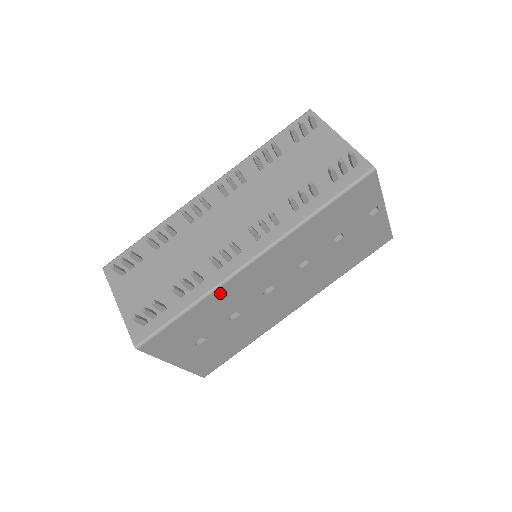
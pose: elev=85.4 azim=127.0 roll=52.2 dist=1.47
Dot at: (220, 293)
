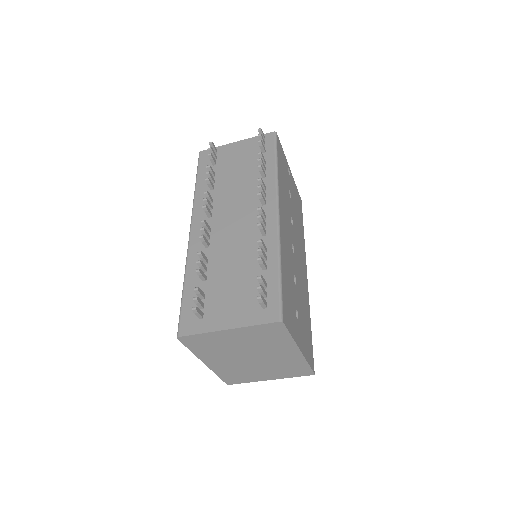
Dot at: (282, 248)
